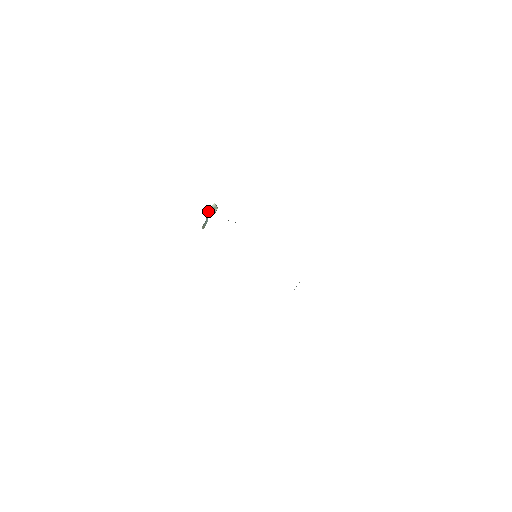
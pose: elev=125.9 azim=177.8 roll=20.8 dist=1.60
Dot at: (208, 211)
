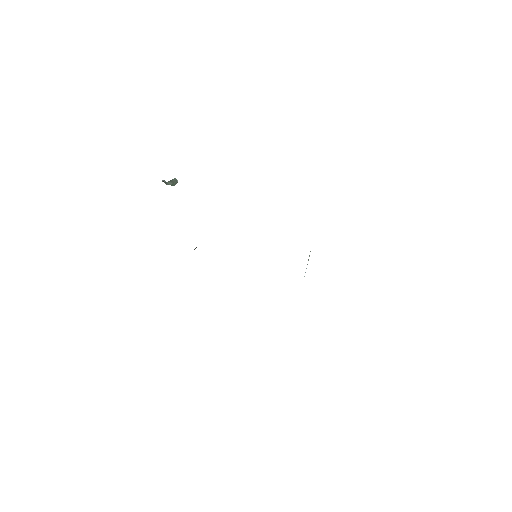
Dot at: occluded
